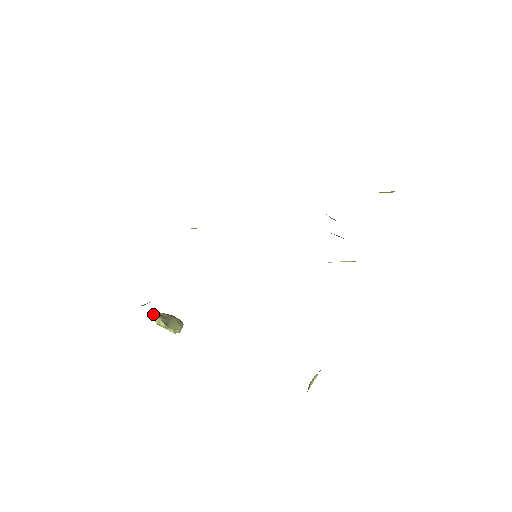
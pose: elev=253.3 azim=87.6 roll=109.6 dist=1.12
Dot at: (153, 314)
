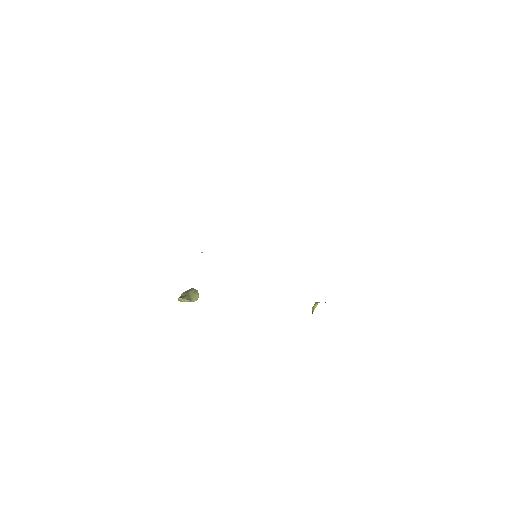
Dot at: (179, 299)
